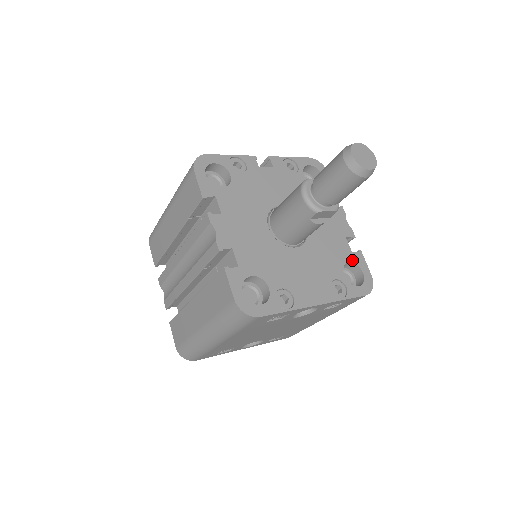
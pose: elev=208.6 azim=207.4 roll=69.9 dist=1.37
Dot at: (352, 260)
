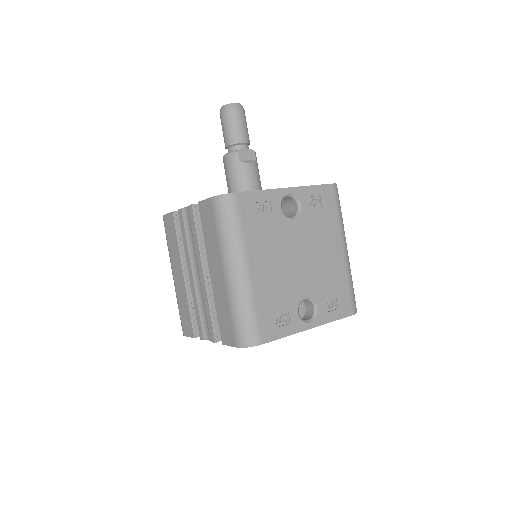
Dot at: occluded
